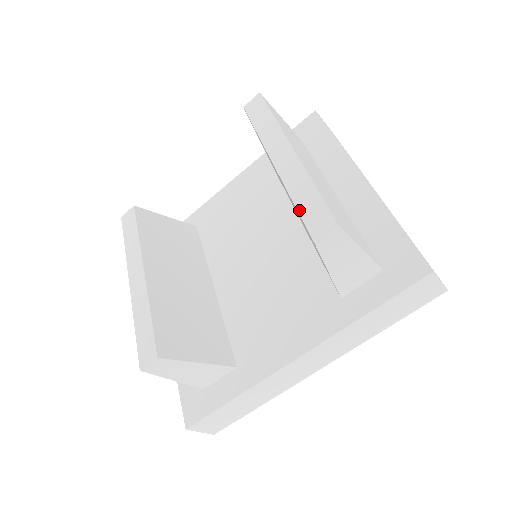
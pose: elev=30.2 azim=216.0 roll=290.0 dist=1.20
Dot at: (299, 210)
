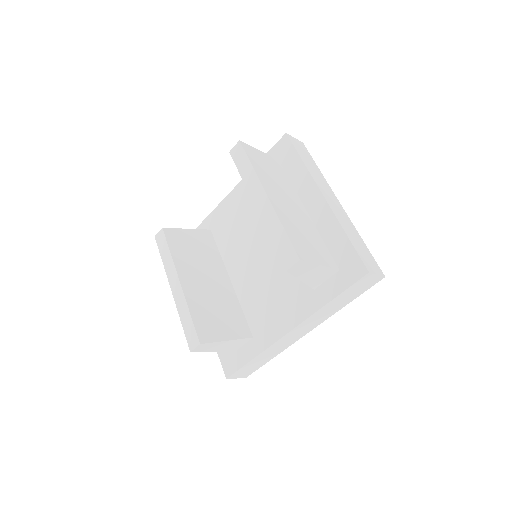
Dot at: (275, 245)
